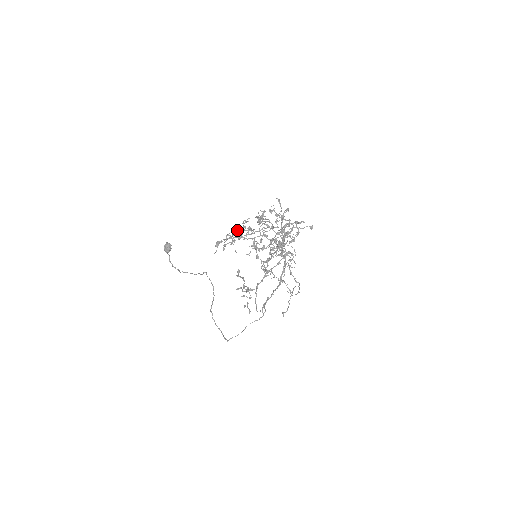
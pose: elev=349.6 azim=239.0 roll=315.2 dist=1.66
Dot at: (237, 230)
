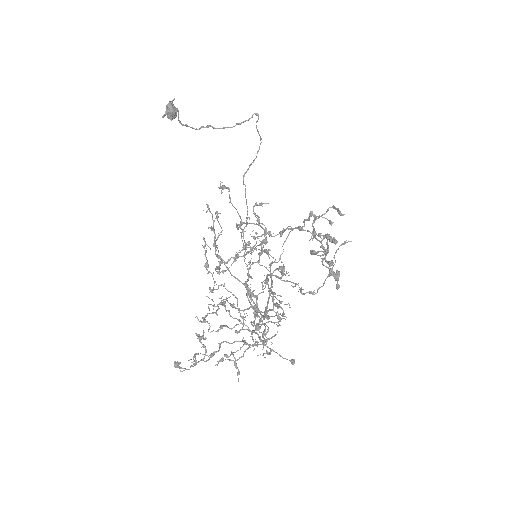
Dot at: (206, 262)
